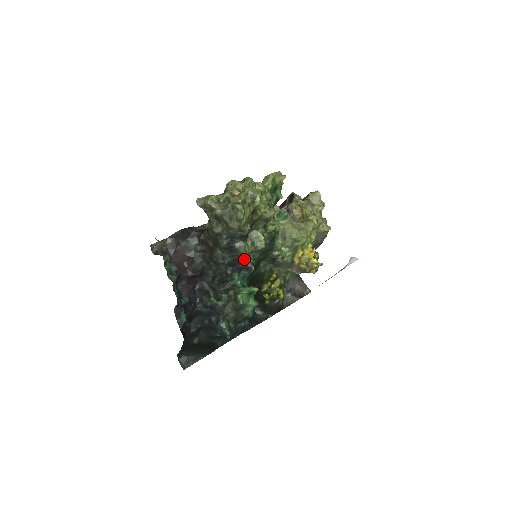
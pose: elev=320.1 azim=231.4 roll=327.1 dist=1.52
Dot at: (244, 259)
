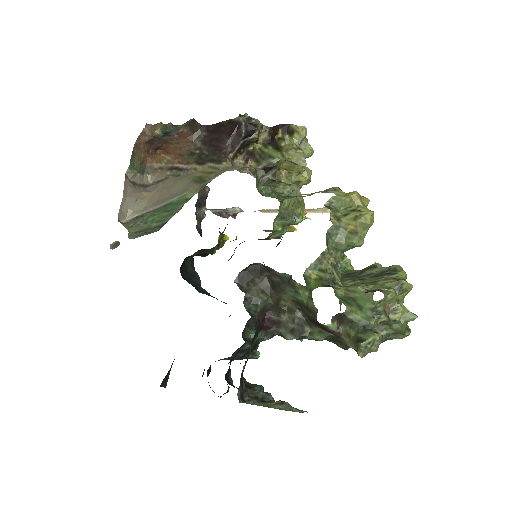
Dot at: occluded
